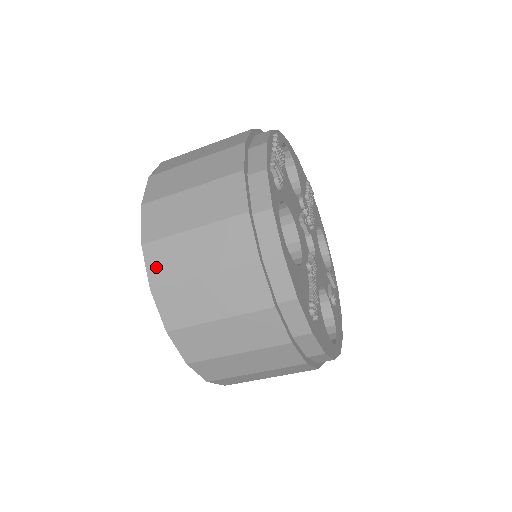
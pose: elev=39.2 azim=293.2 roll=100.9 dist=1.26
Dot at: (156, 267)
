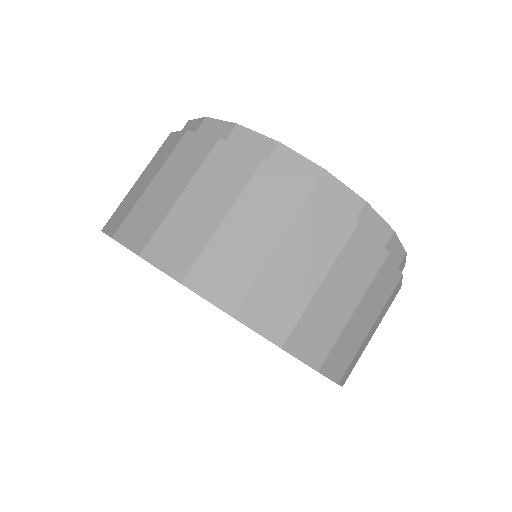
Dot at: occluded
